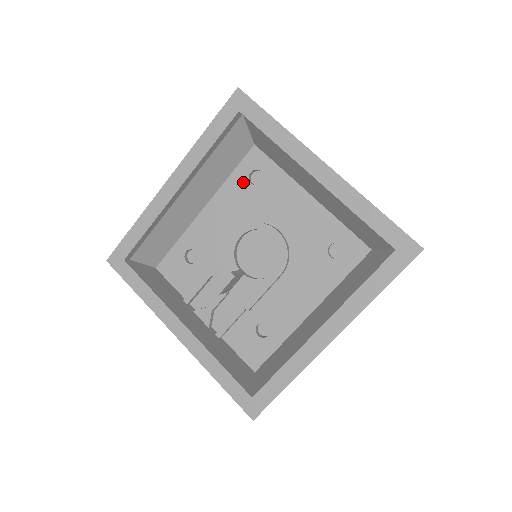
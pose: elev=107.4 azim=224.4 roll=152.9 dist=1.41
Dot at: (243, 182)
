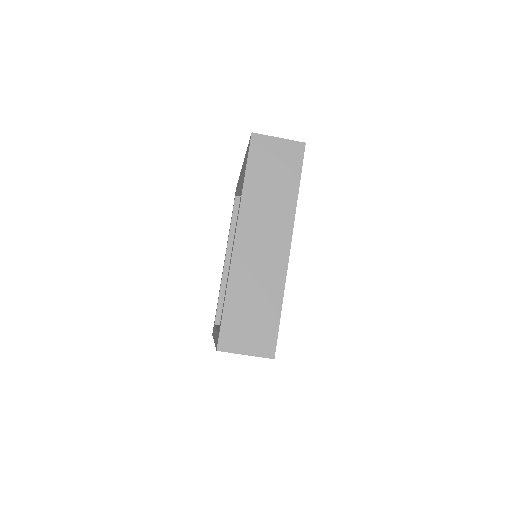
Dot at: occluded
